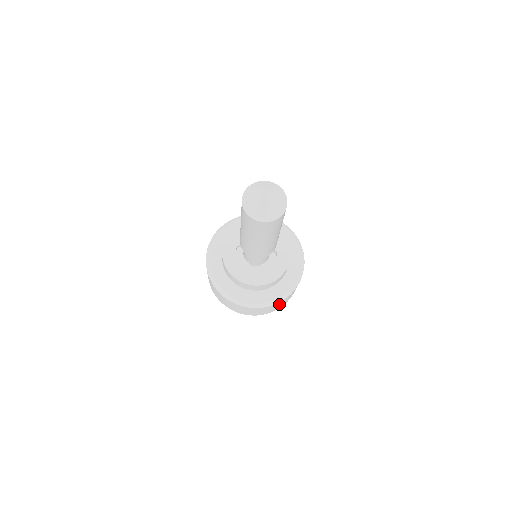
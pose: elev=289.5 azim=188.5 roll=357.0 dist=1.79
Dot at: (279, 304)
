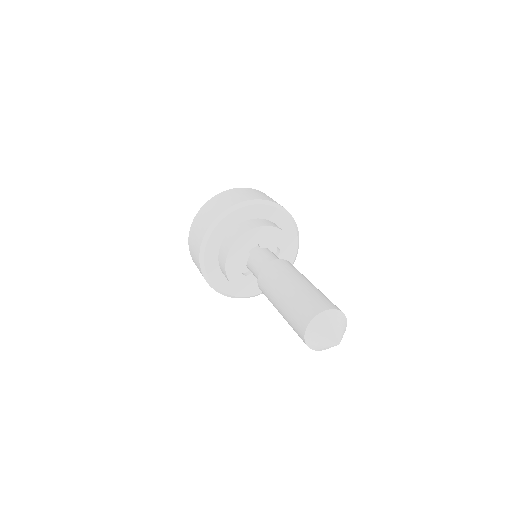
Dot at: occluded
